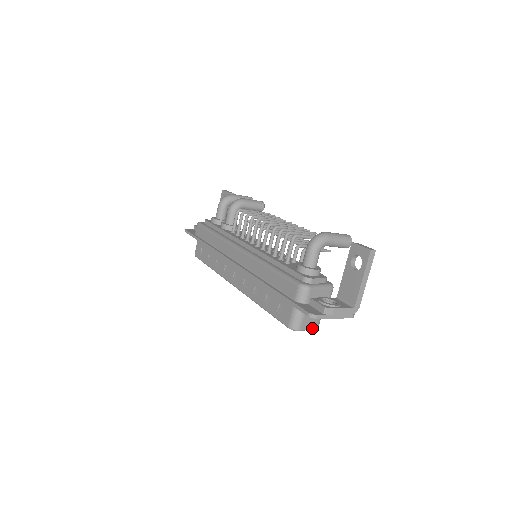
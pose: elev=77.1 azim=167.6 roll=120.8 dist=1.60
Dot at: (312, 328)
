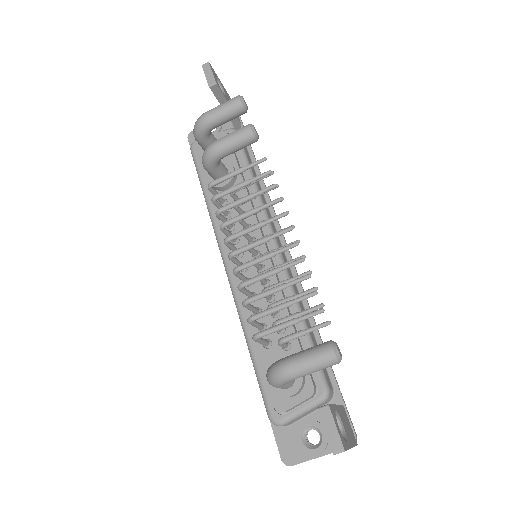
Dot at: occluded
